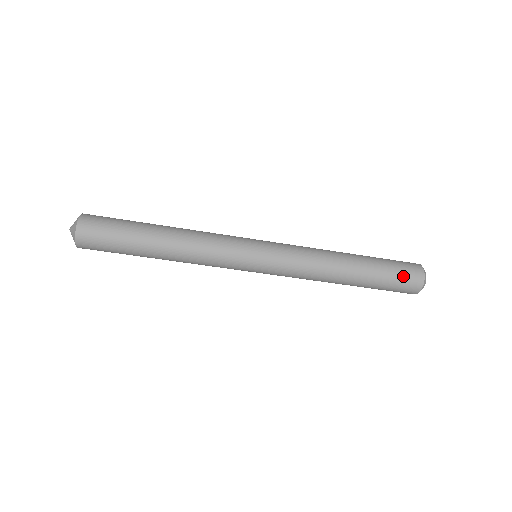
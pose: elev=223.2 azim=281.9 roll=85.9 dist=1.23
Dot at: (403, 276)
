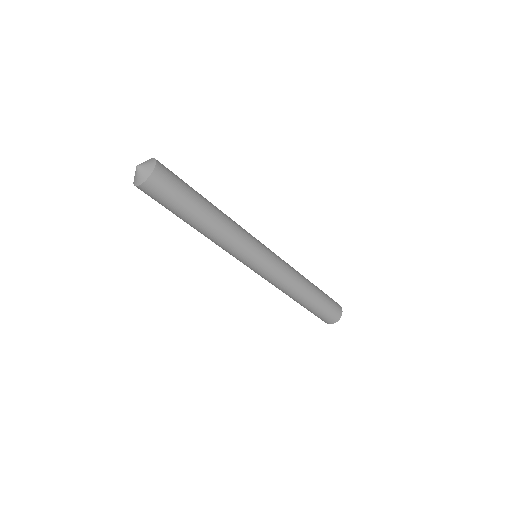
Dot at: (334, 305)
